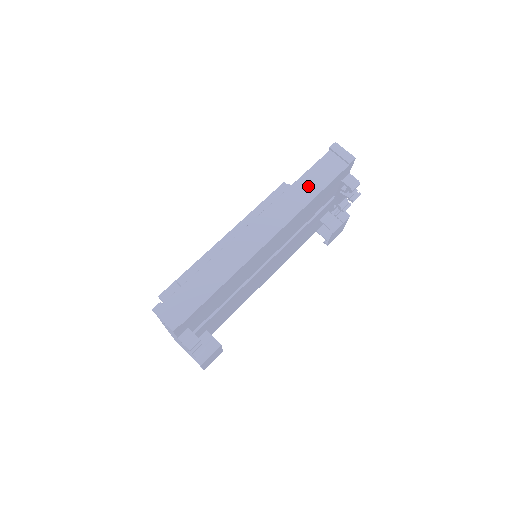
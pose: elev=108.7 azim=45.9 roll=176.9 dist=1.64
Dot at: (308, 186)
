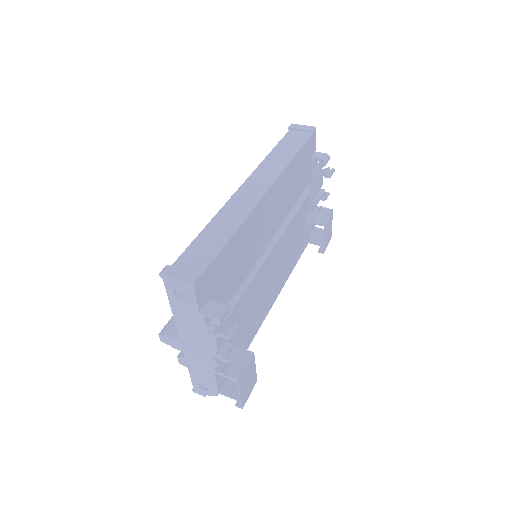
Dot at: (283, 152)
